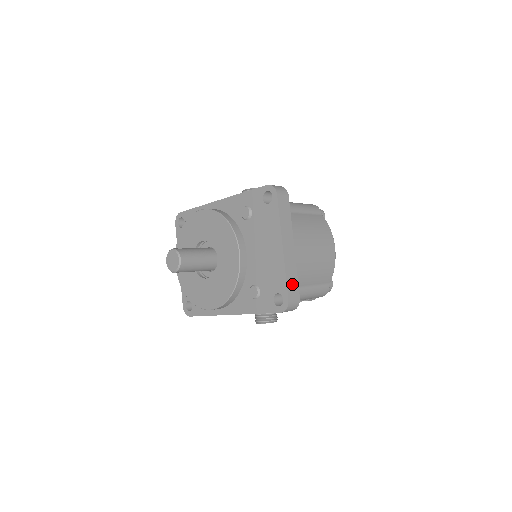
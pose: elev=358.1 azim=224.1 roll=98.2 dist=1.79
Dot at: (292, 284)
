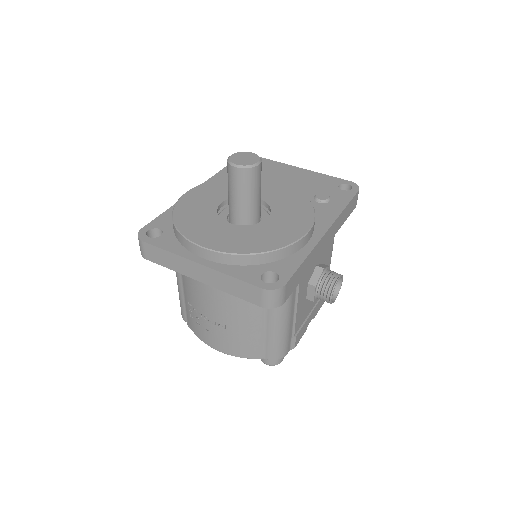
Dot at: occluded
